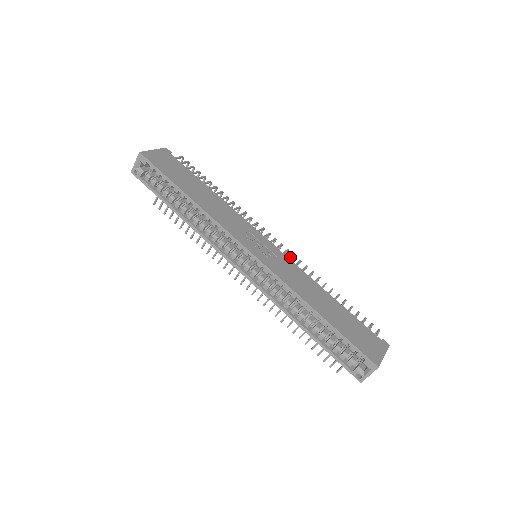
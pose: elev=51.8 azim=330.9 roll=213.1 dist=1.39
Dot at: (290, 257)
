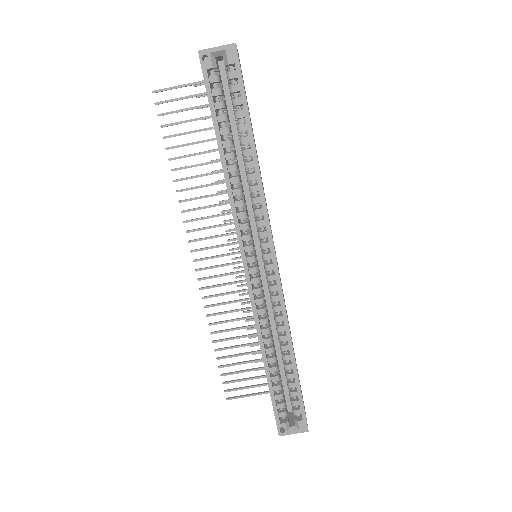
Dot at: occluded
